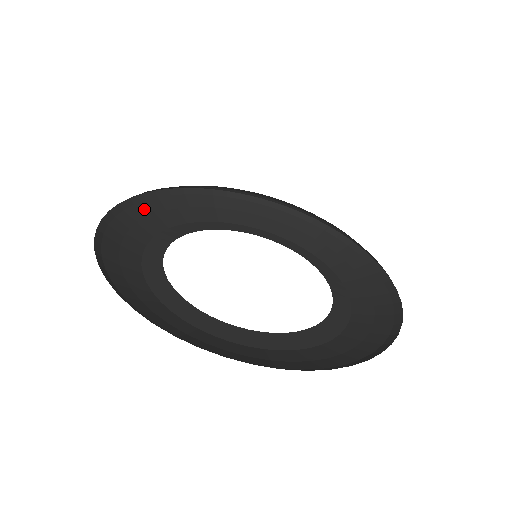
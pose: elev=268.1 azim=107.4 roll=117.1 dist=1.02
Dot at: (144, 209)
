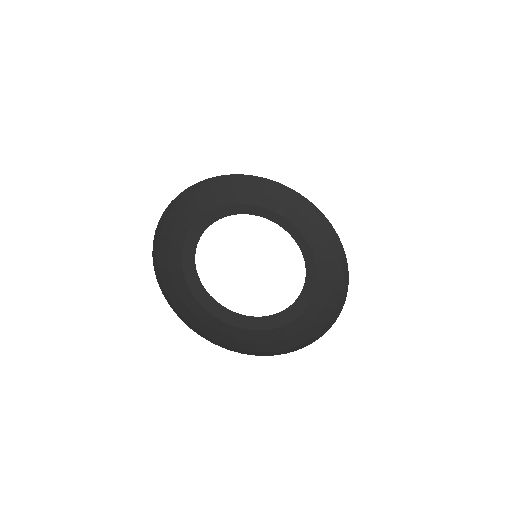
Dot at: (248, 185)
